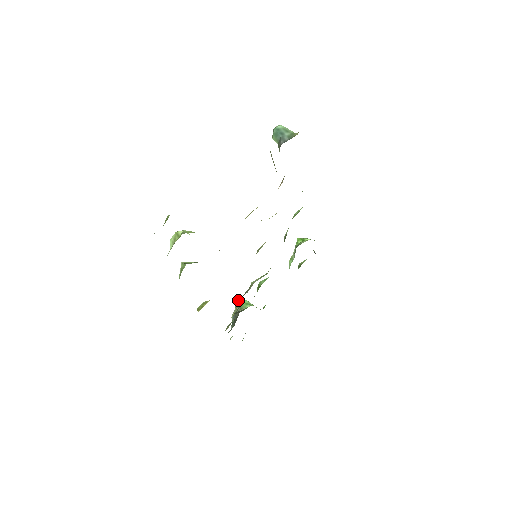
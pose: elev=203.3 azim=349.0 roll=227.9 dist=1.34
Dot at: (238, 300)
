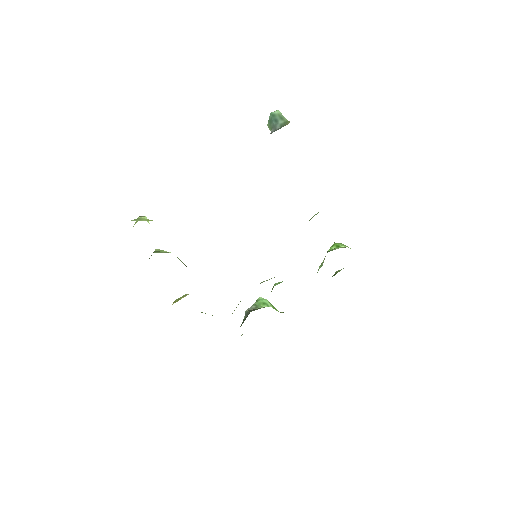
Dot at: occluded
